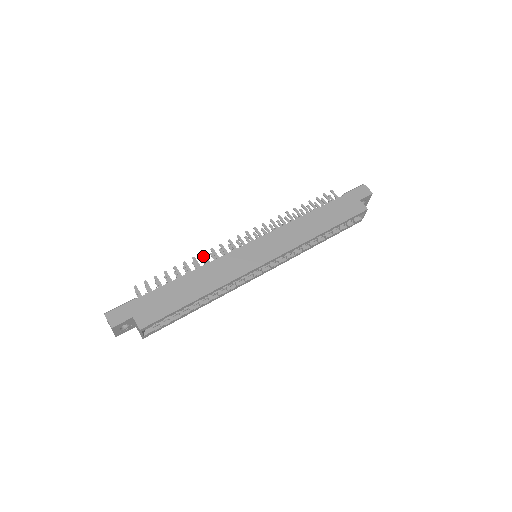
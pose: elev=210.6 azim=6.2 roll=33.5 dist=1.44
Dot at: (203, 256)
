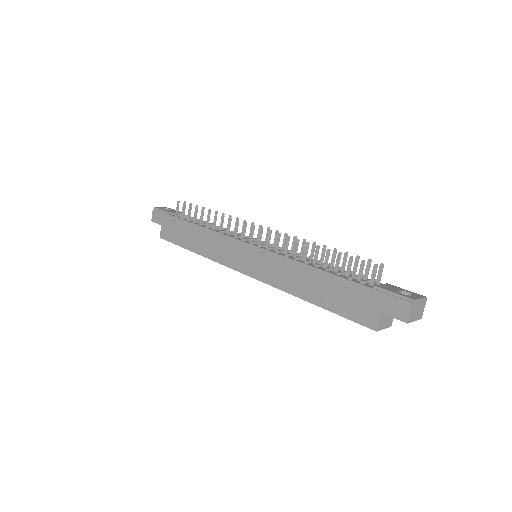
Dot at: (221, 219)
